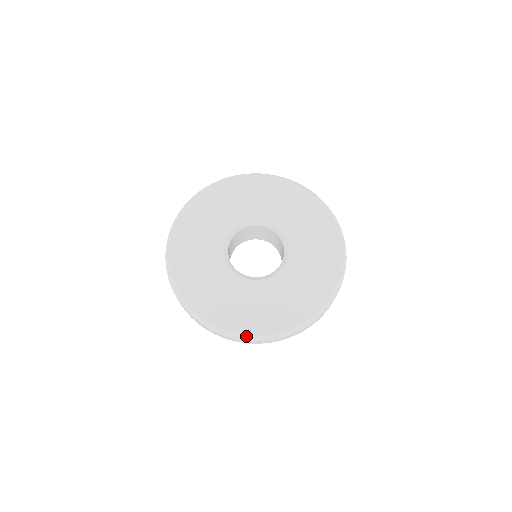
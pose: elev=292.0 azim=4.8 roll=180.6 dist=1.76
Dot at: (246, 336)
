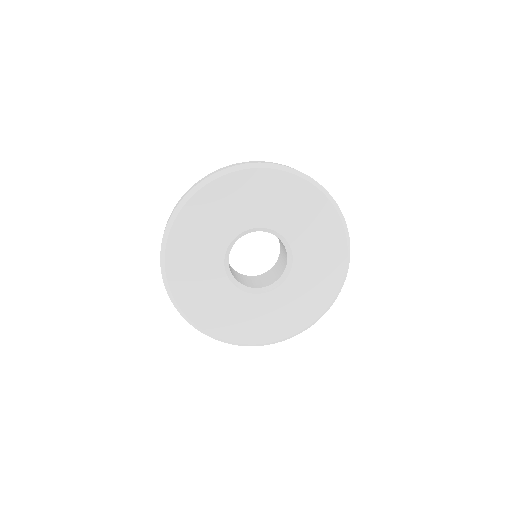
Dot at: (181, 311)
